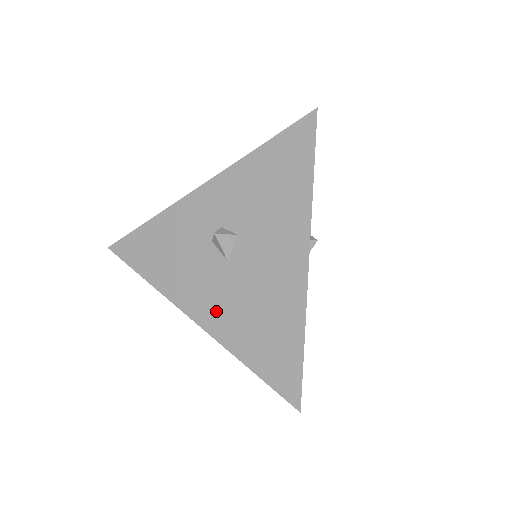
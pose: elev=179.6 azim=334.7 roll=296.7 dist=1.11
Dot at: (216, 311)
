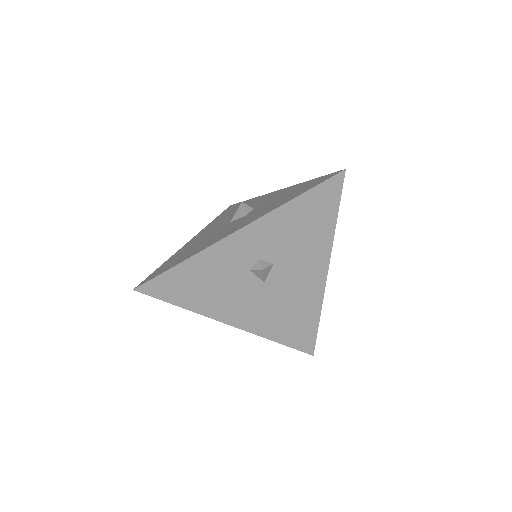
Dot at: (253, 316)
